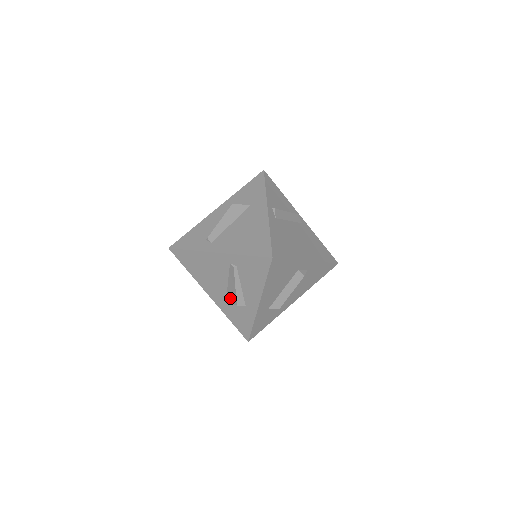
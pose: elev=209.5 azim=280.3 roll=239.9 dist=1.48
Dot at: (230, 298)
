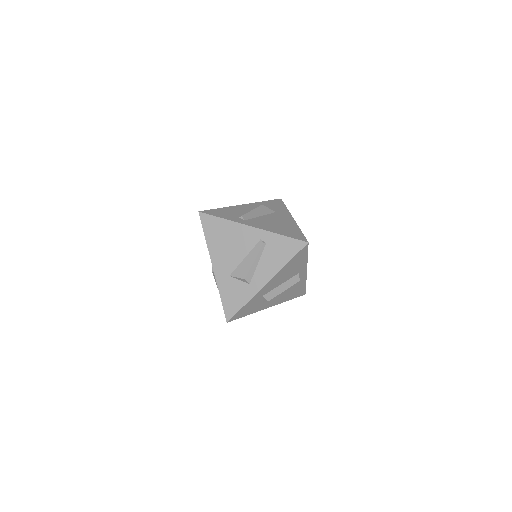
Dot at: (239, 272)
